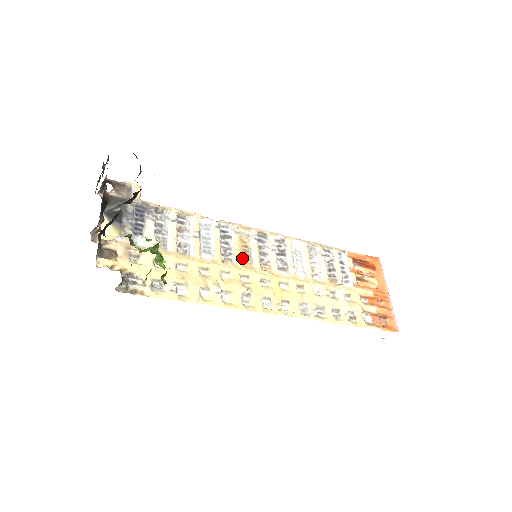
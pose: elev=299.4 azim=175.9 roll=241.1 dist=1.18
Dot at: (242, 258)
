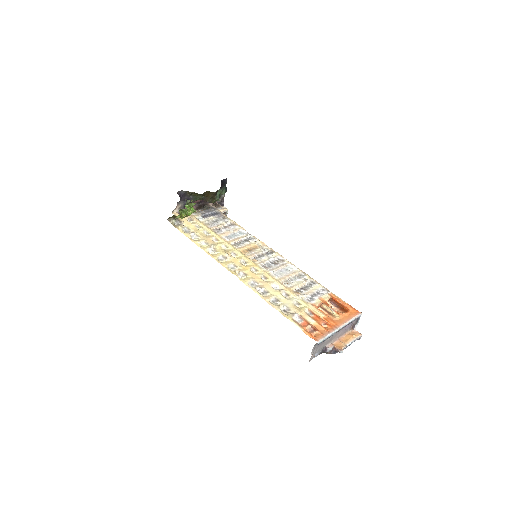
Dot at: (244, 250)
